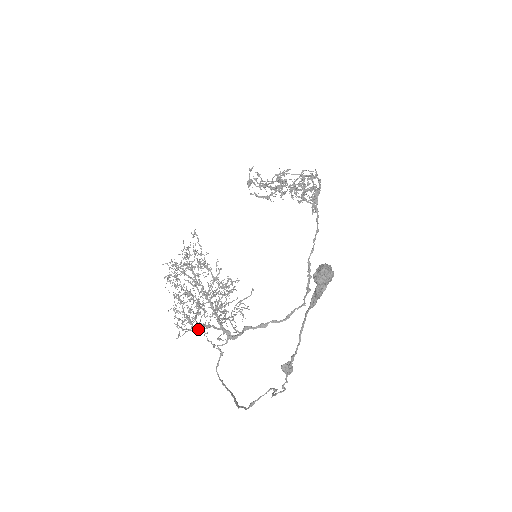
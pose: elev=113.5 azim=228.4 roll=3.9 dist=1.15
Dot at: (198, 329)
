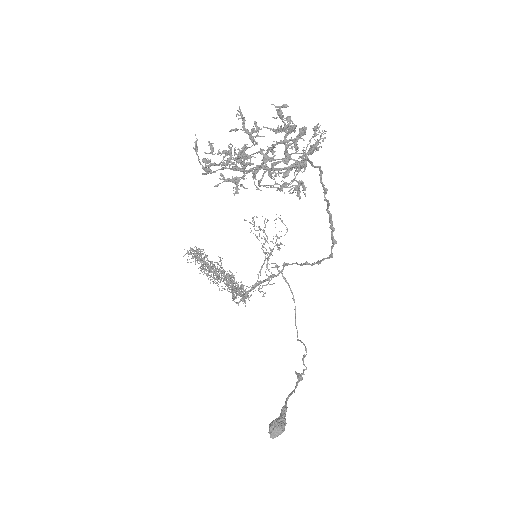
Dot at: occluded
